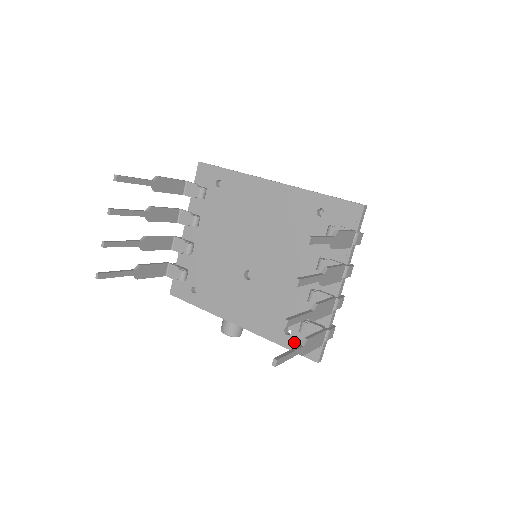
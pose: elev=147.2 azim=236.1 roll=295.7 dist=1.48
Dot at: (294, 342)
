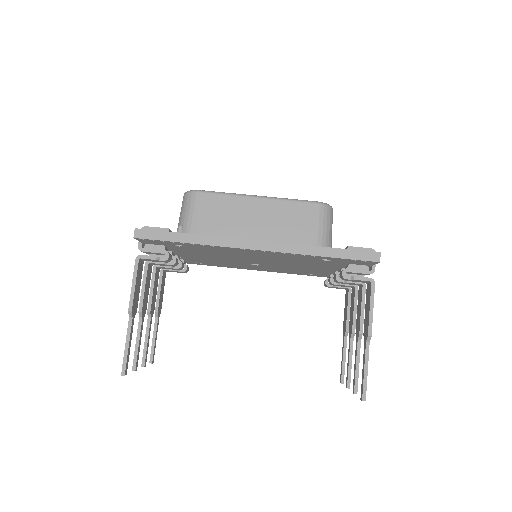
Dot at: occluded
